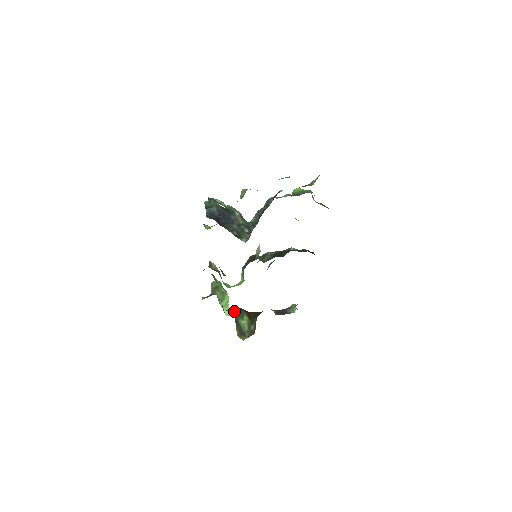
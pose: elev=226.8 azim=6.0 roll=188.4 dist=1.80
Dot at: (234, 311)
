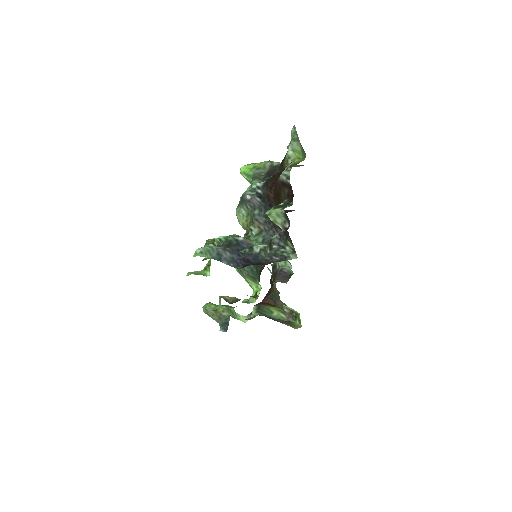
Dot at: (258, 313)
